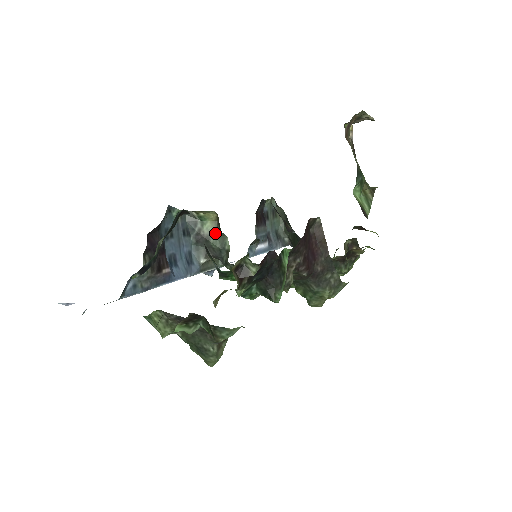
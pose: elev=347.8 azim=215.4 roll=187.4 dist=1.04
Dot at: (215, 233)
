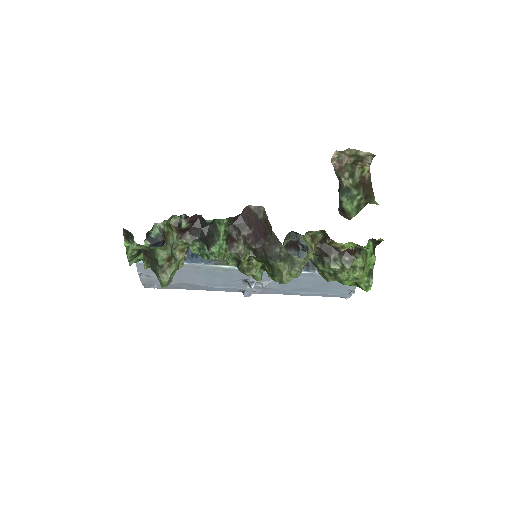
Dot at: occluded
